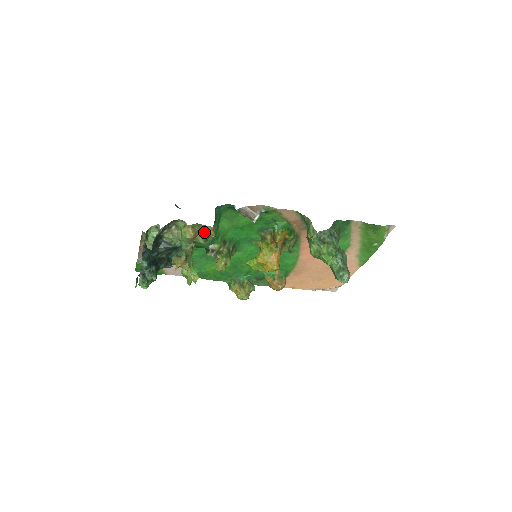
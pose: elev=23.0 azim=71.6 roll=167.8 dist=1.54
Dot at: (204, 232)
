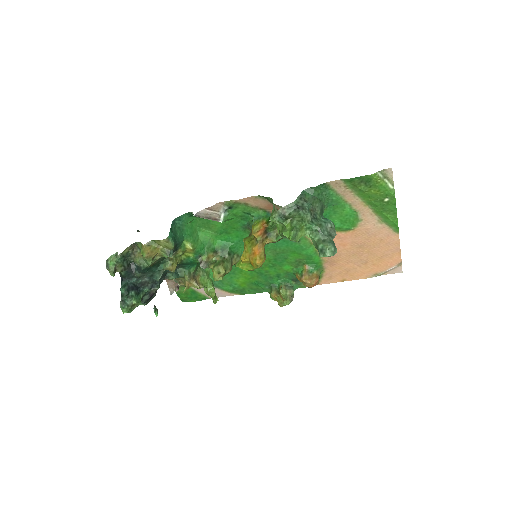
Dot at: (163, 247)
